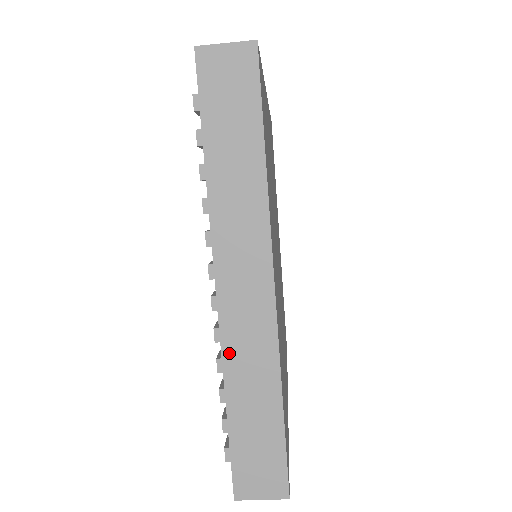
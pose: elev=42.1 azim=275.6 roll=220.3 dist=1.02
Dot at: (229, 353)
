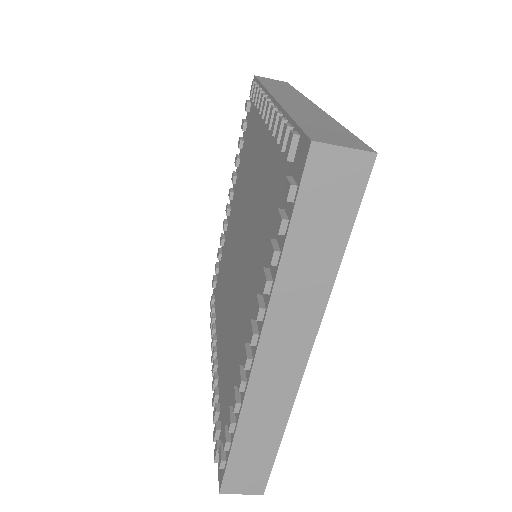
Dot at: (250, 403)
